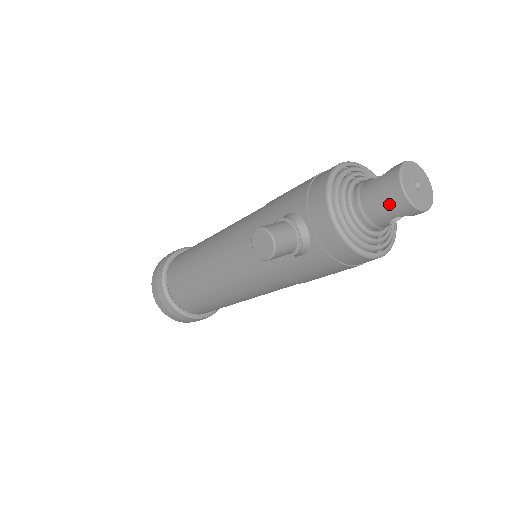
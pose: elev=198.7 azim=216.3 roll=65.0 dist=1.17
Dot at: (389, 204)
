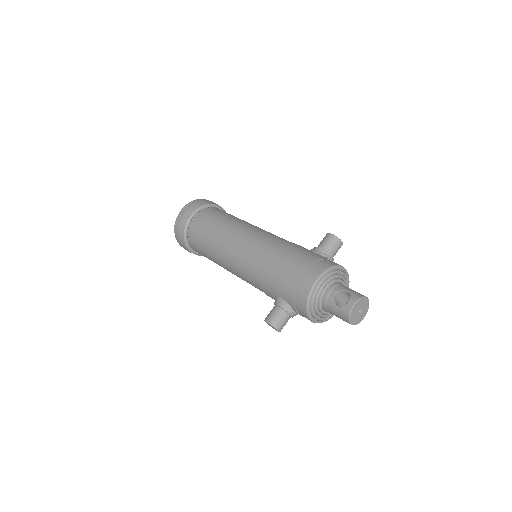
Dot at: (343, 320)
